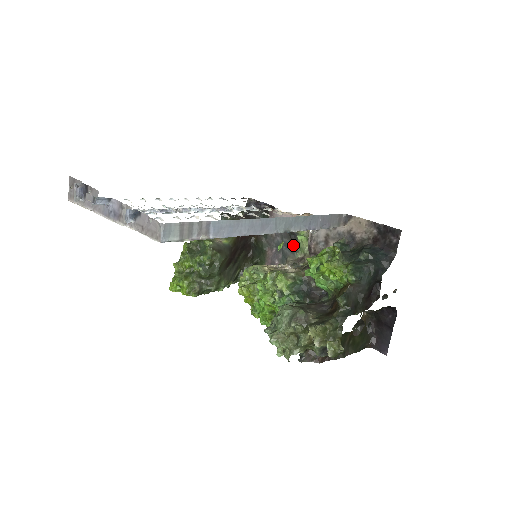
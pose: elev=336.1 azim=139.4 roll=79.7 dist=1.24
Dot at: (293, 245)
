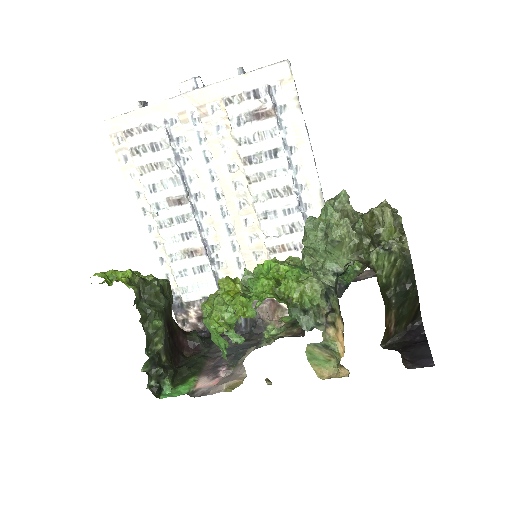
Dot at: (256, 341)
